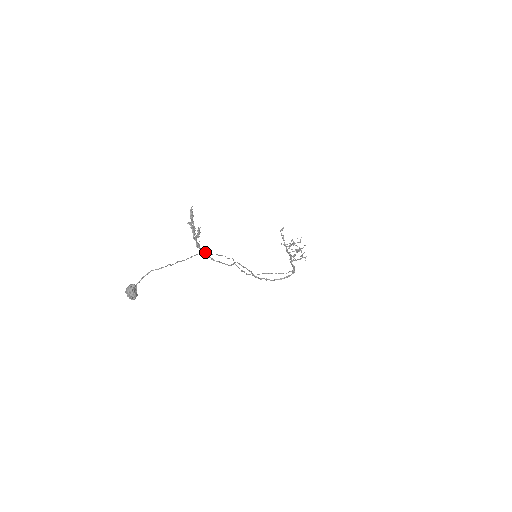
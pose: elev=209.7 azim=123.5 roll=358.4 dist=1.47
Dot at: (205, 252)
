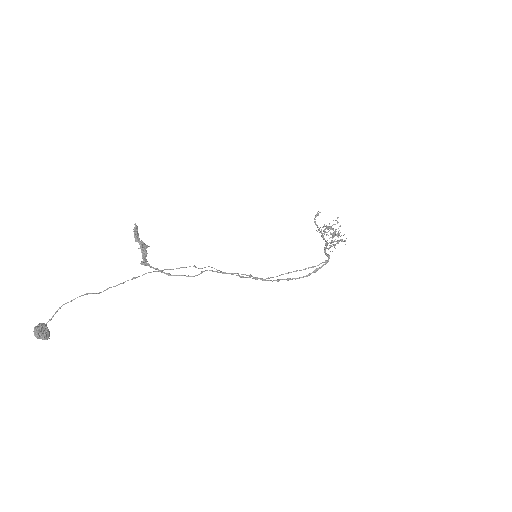
Dot at: (157, 269)
